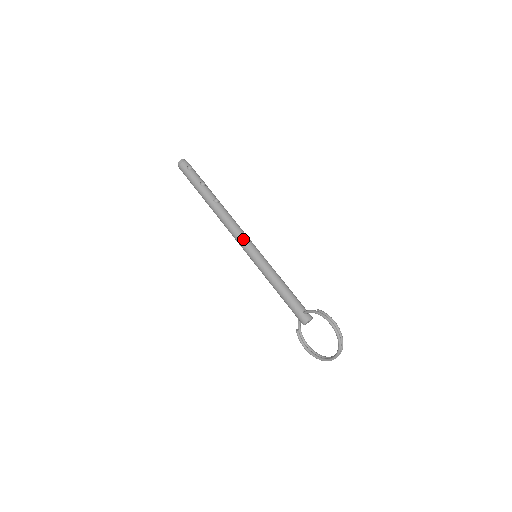
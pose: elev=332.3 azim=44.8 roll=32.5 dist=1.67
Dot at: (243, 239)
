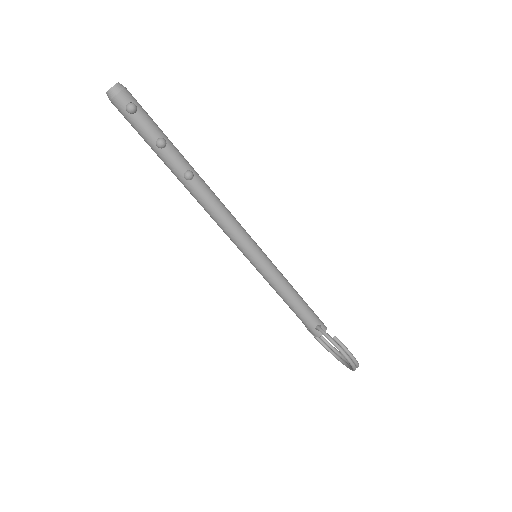
Dot at: (236, 239)
